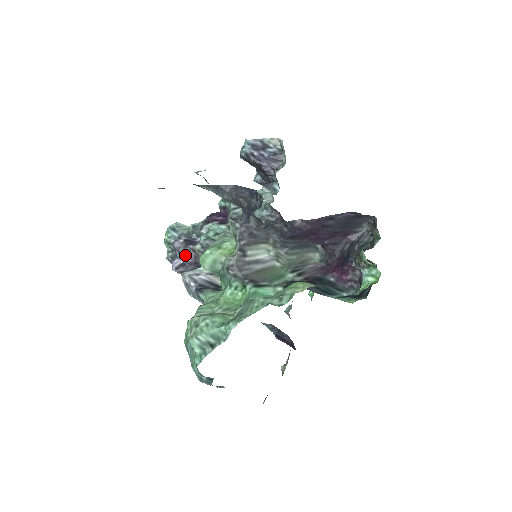
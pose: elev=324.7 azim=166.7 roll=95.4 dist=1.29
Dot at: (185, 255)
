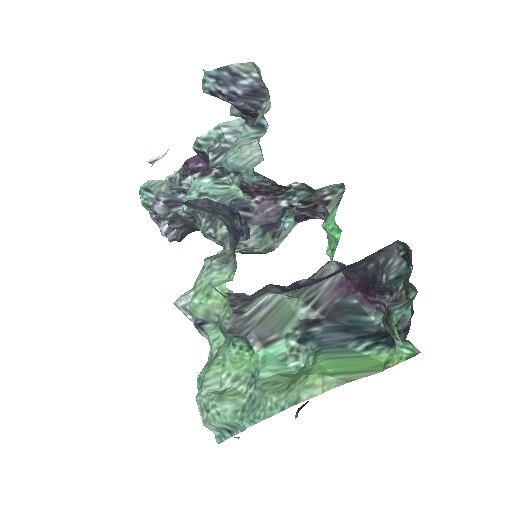
Dot at: (171, 222)
